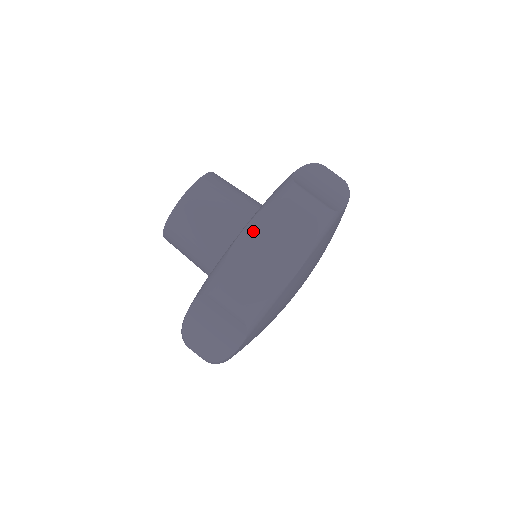
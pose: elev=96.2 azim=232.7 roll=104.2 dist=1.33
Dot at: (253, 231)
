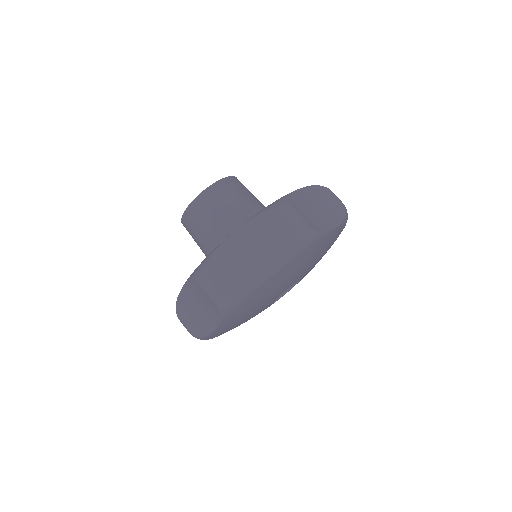
Dot at: (304, 193)
